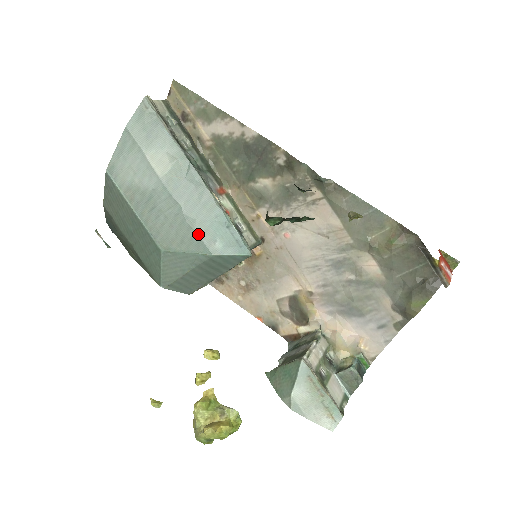
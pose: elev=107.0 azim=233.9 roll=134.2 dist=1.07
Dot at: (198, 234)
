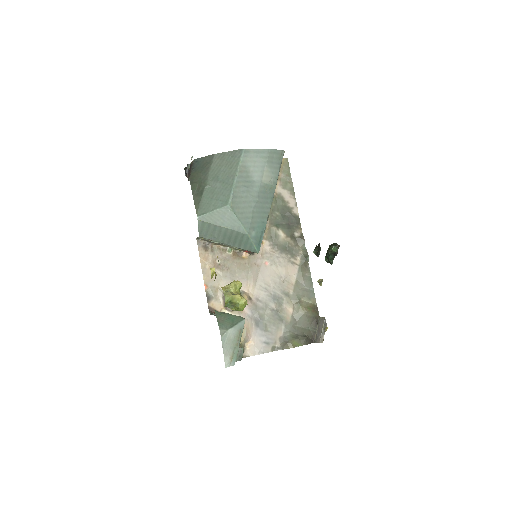
Dot at: (252, 219)
